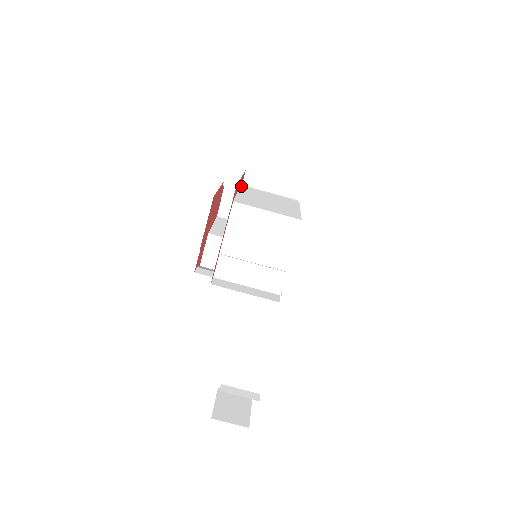
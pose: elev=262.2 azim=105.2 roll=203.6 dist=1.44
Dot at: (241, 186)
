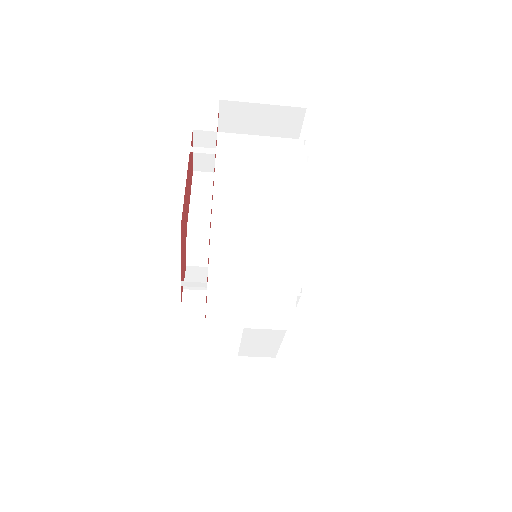
Dot at: (217, 151)
